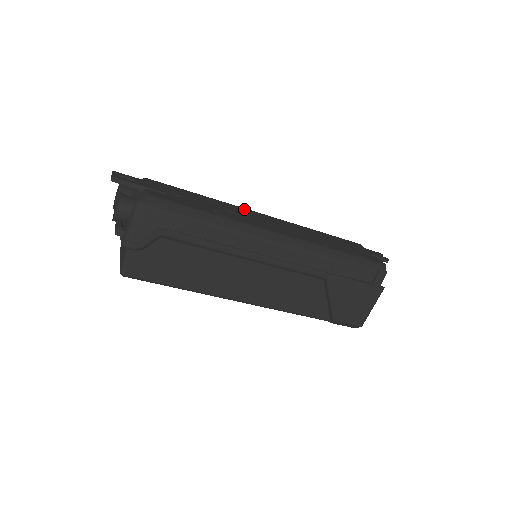
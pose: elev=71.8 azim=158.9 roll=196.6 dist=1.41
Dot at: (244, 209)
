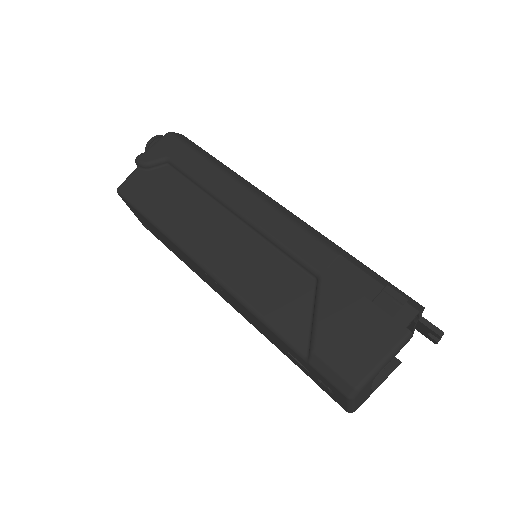
Dot at: occluded
